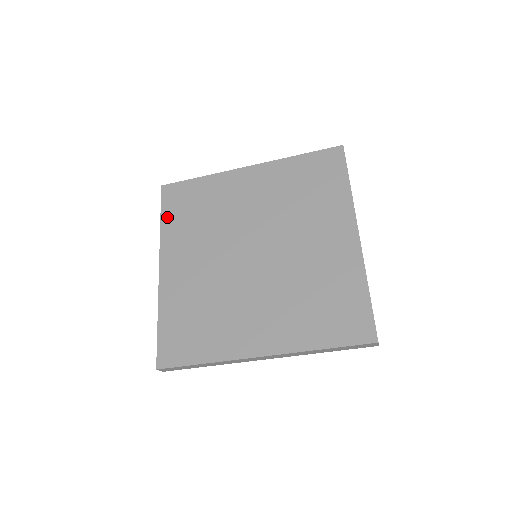
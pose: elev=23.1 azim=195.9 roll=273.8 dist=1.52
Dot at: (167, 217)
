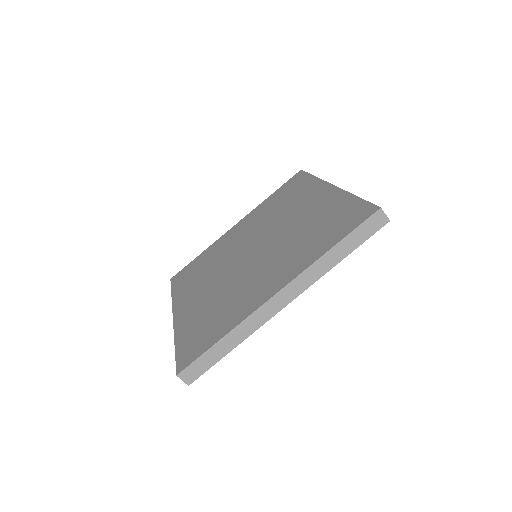
Dot at: (177, 288)
